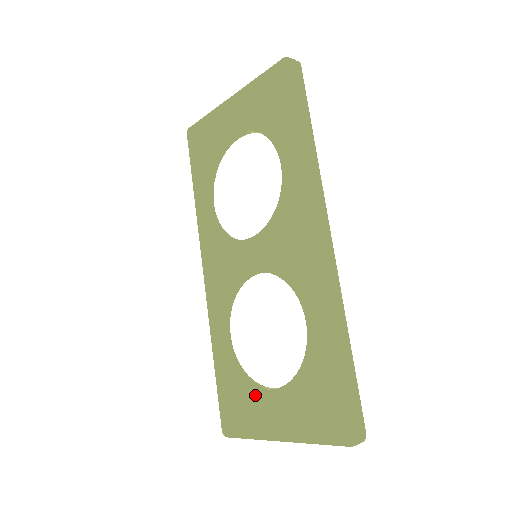
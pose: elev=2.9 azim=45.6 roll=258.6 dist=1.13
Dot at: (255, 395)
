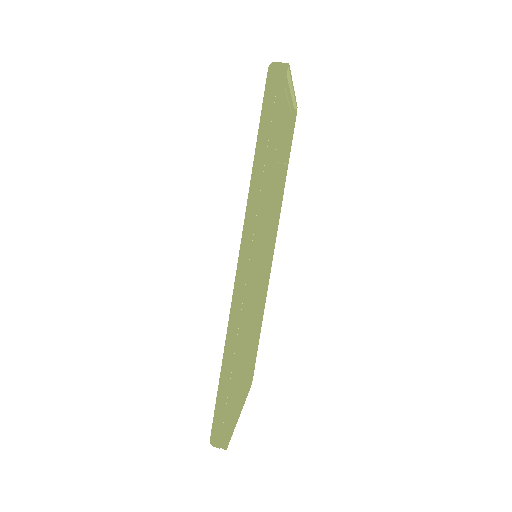
Dot at: occluded
